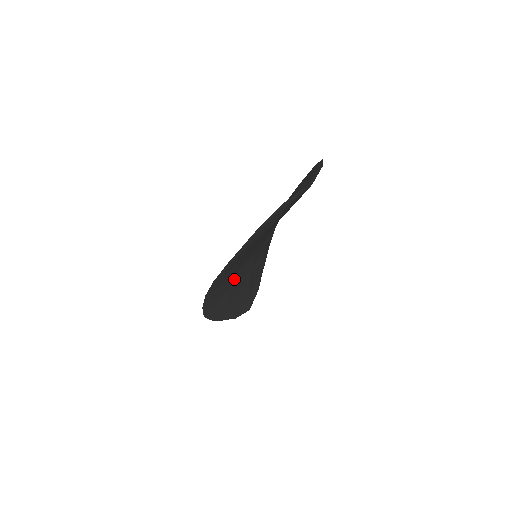
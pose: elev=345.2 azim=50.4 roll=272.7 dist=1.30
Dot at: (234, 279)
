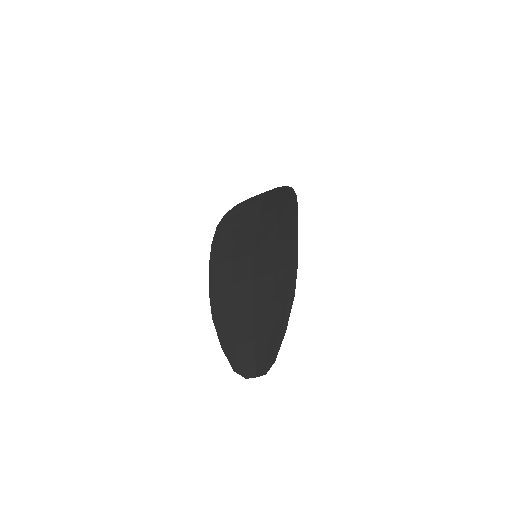
Dot at: (238, 249)
